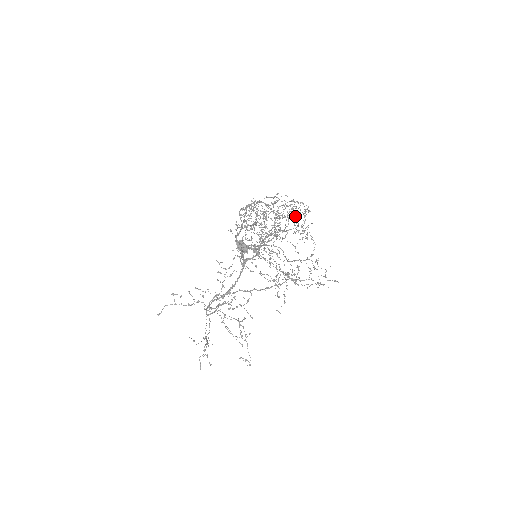
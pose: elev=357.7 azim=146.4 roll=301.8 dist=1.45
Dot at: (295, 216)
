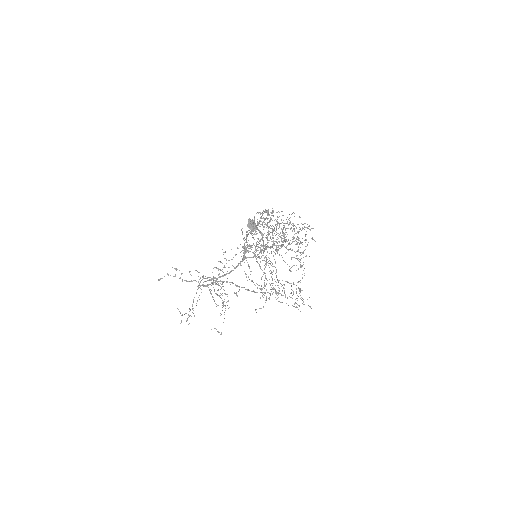
Dot at: occluded
